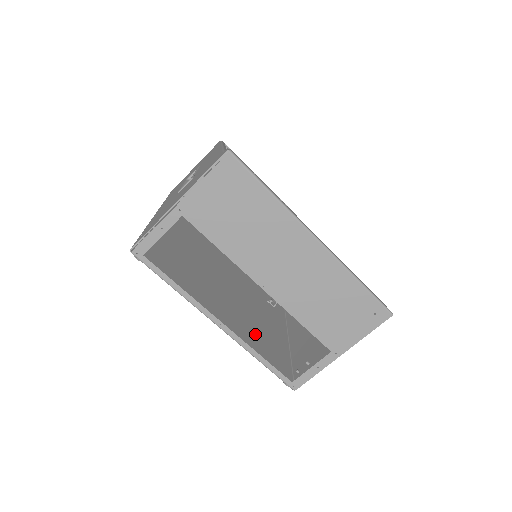
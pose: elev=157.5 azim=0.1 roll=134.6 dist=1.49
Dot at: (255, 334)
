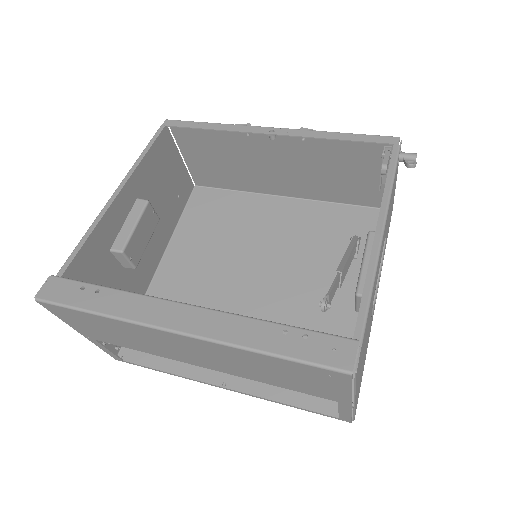
Dot at: occluded
